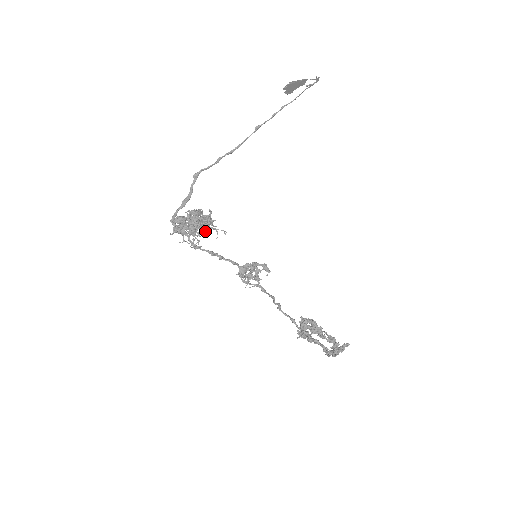
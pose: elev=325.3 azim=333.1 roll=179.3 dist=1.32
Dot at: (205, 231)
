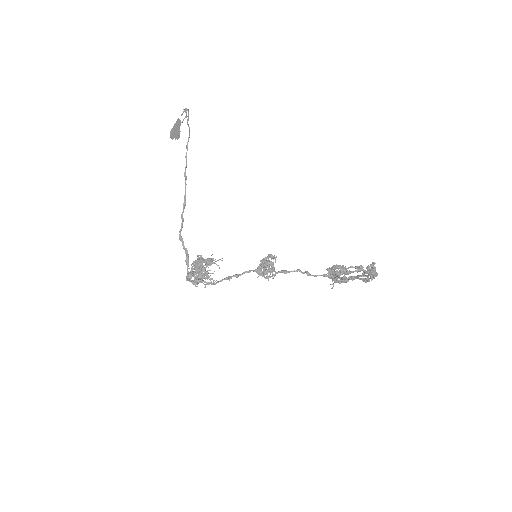
Dot at: (208, 270)
